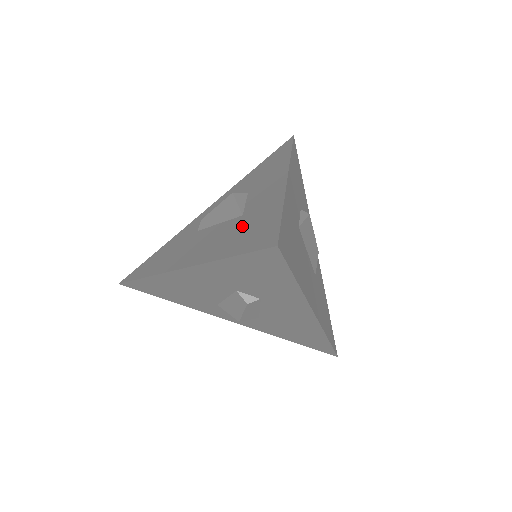
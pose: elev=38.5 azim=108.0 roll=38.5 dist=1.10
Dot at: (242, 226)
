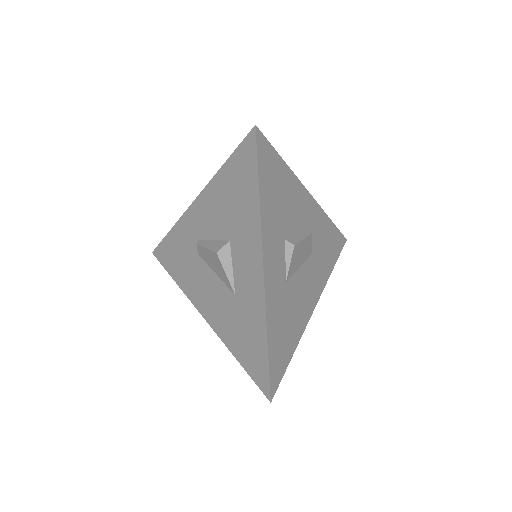
Dot at: (239, 321)
